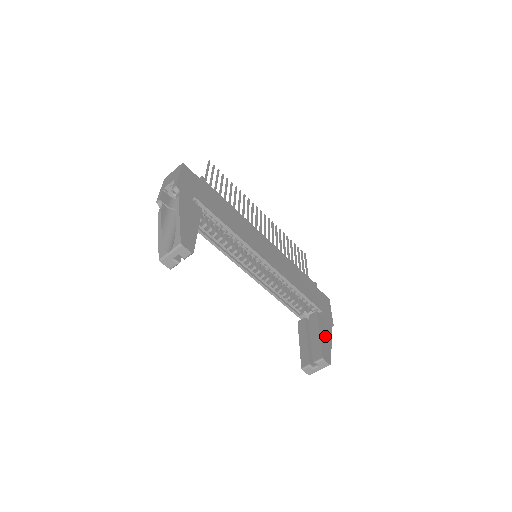
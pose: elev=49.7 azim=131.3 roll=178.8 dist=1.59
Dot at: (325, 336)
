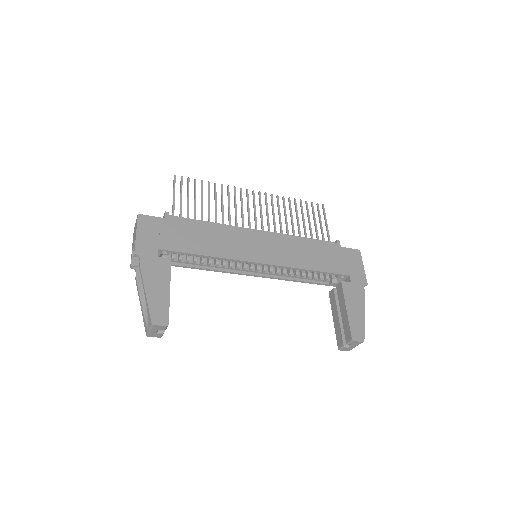
Dot at: (355, 308)
